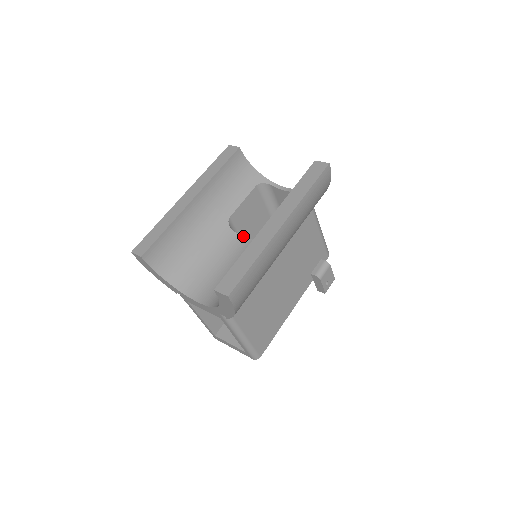
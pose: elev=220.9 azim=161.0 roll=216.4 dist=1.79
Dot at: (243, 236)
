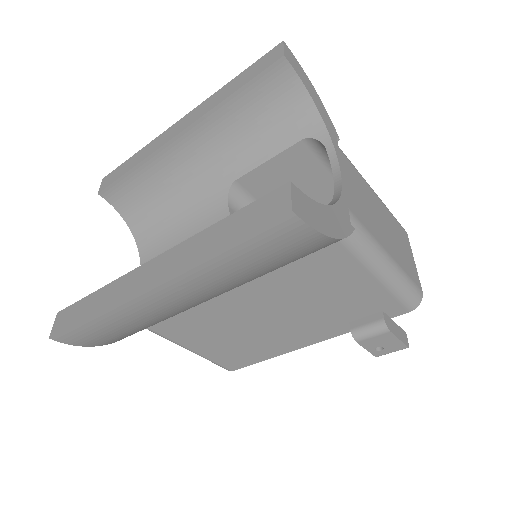
Dot at: occluded
